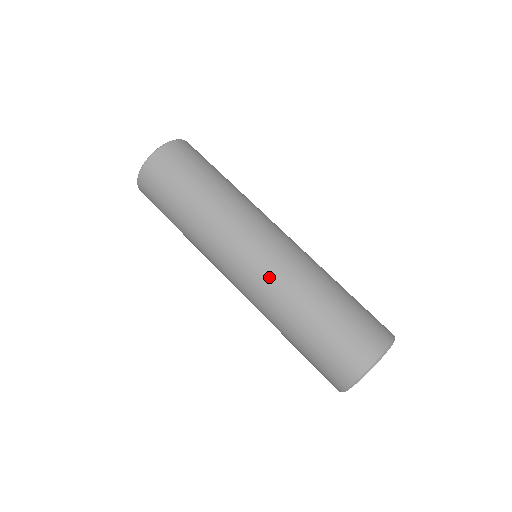
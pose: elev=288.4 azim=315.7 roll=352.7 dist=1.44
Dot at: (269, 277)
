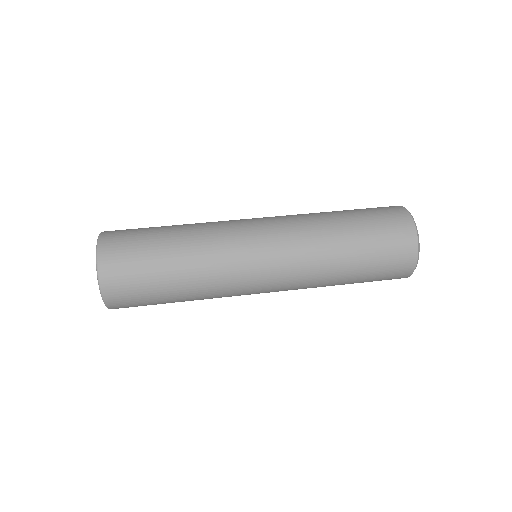
Dot at: (295, 259)
